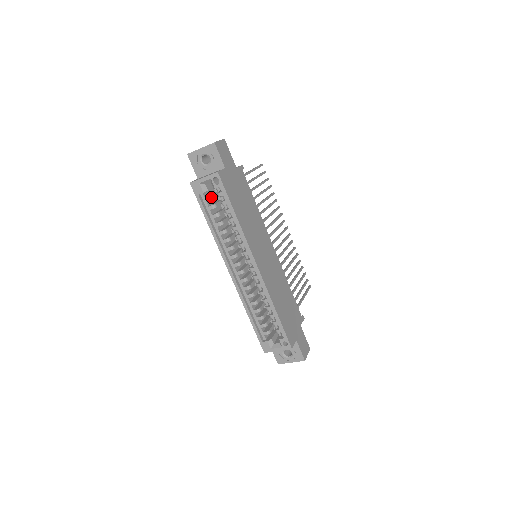
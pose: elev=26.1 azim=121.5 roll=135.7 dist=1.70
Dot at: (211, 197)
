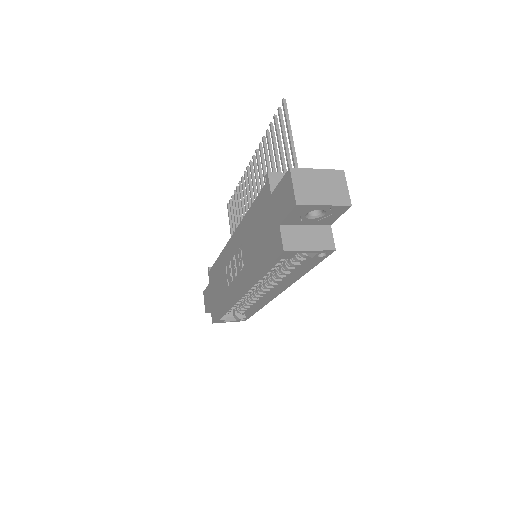
Dot at: occluded
